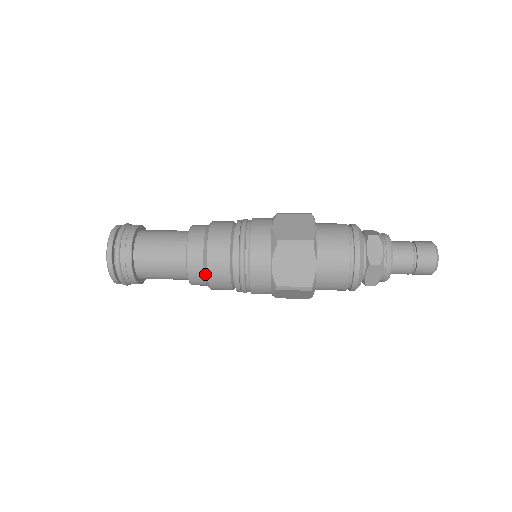
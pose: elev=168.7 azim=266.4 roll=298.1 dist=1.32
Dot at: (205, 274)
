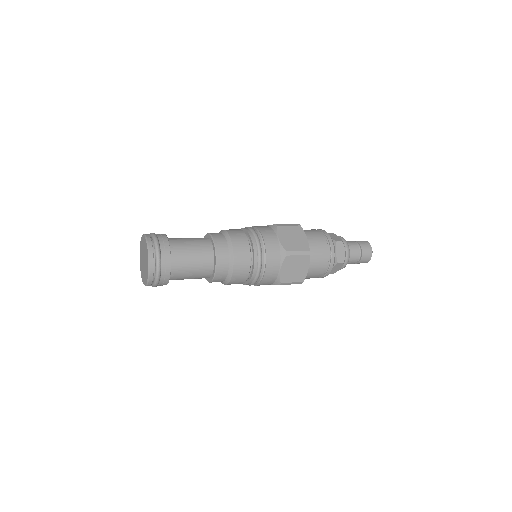
Dot at: (230, 252)
